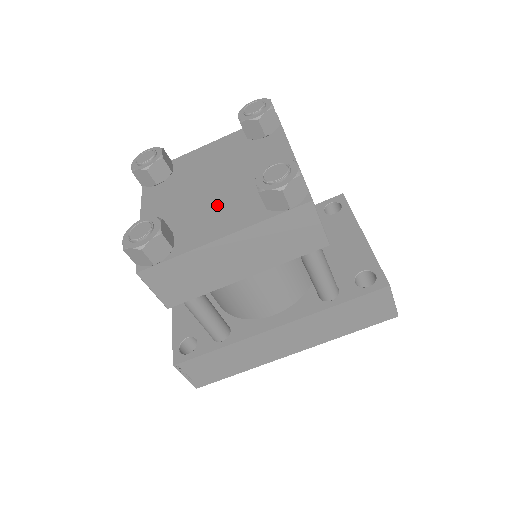
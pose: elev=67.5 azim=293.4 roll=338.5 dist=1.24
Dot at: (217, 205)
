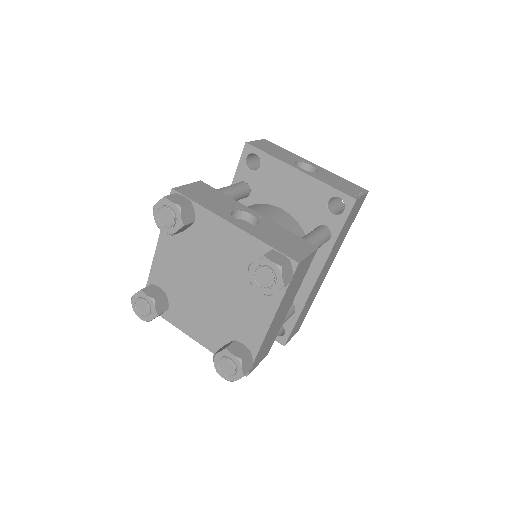
Dot at: (236, 302)
